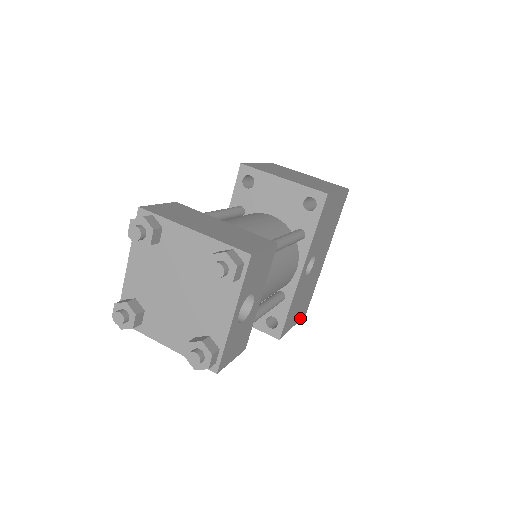
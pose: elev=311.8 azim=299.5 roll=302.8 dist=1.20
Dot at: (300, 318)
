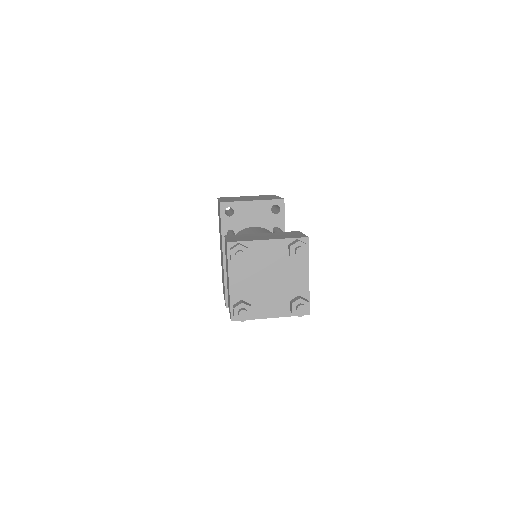
Dot at: occluded
